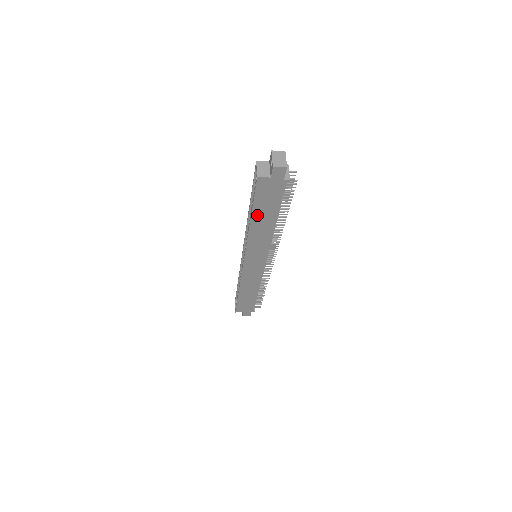
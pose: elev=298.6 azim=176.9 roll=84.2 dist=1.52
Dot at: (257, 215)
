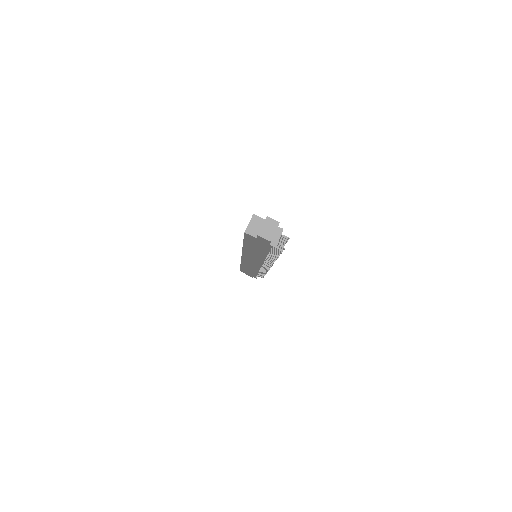
Dot at: (248, 246)
